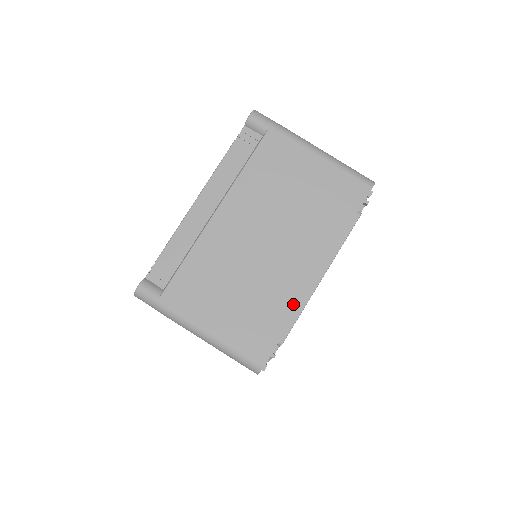
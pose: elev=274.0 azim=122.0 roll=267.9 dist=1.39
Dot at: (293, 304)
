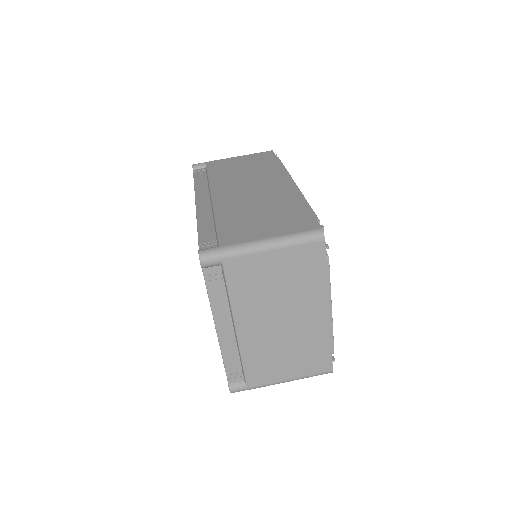
Dot at: (325, 335)
